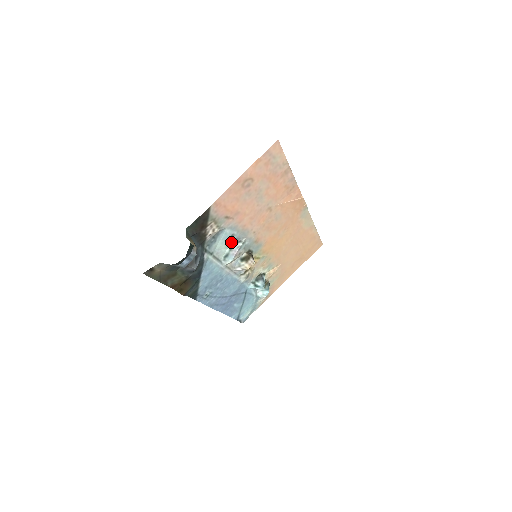
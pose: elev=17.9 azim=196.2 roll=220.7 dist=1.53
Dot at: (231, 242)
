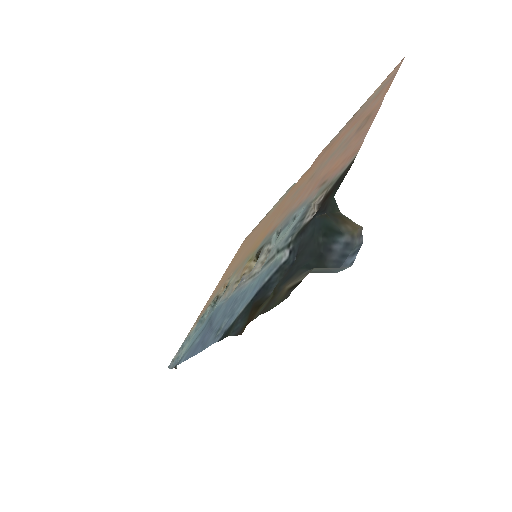
Dot at: (284, 231)
